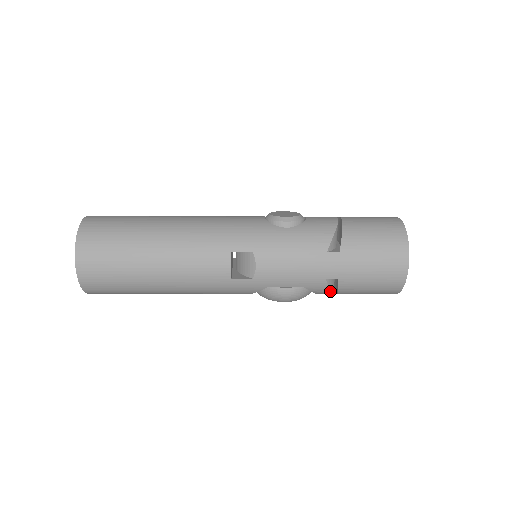
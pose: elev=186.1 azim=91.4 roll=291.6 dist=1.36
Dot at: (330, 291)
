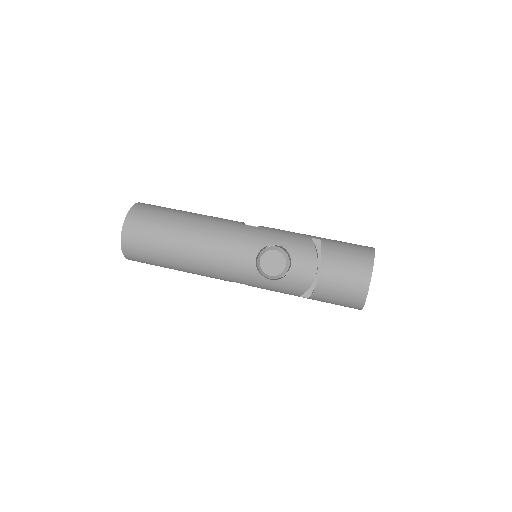
Dot at: occluded
